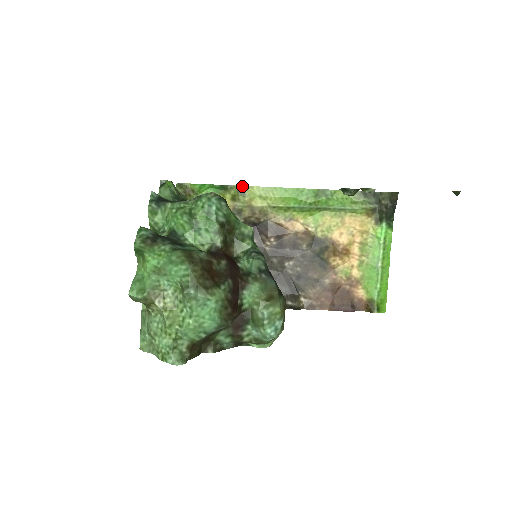
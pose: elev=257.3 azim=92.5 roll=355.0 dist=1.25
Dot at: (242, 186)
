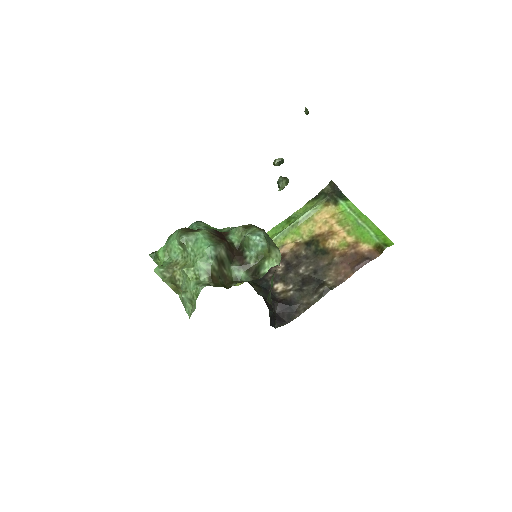
Dot at: occluded
